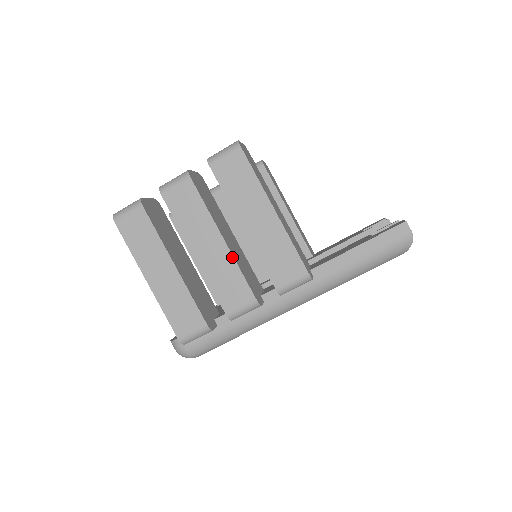
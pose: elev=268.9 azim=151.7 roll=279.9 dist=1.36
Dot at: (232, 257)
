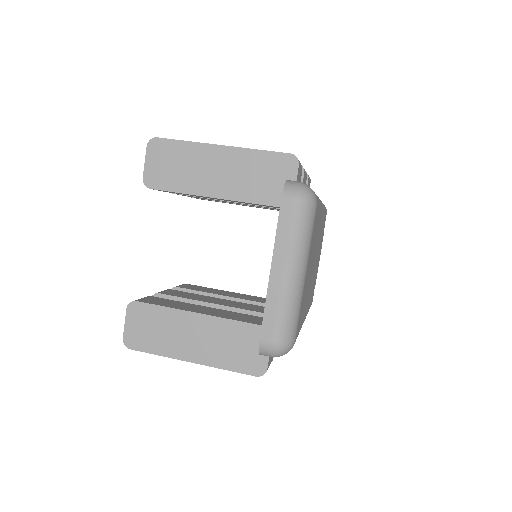
Dot at: occluded
